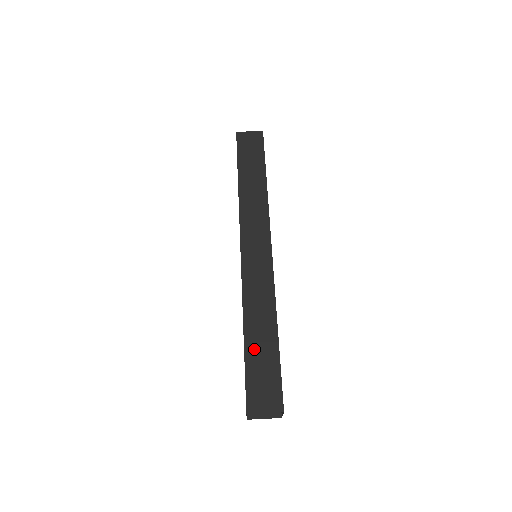
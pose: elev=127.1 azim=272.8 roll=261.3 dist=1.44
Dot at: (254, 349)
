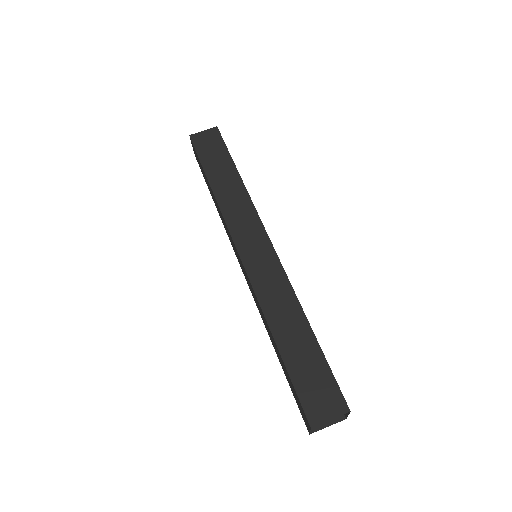
Dot at: (292, 354)
